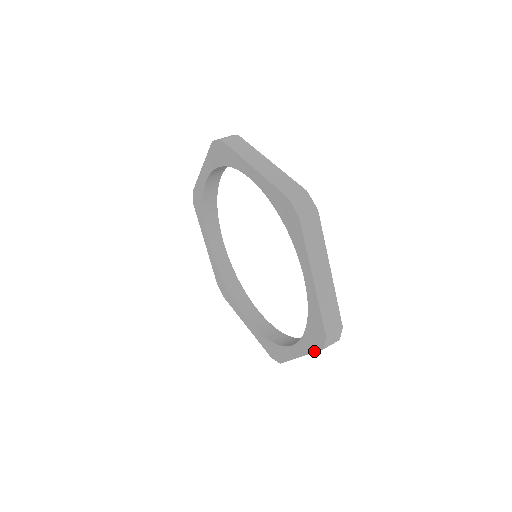
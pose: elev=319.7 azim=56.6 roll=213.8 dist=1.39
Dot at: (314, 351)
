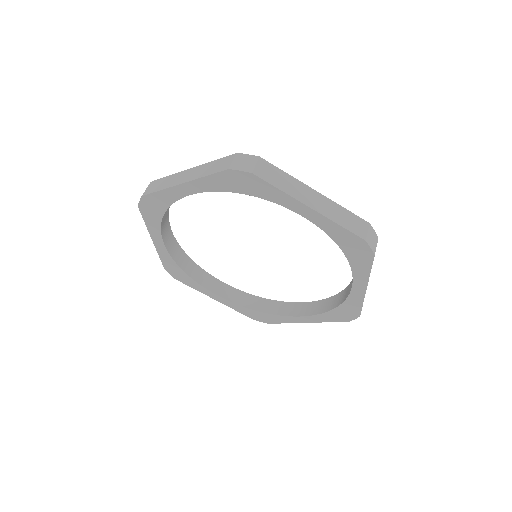
Dot at: (370, 267)
